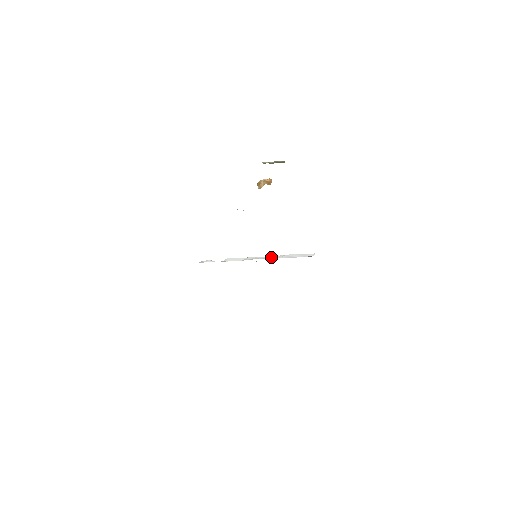
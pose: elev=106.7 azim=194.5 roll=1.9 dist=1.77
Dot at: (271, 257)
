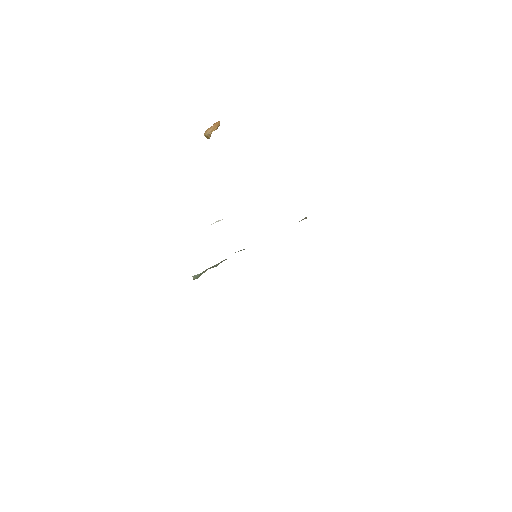
Dot at: occluded
